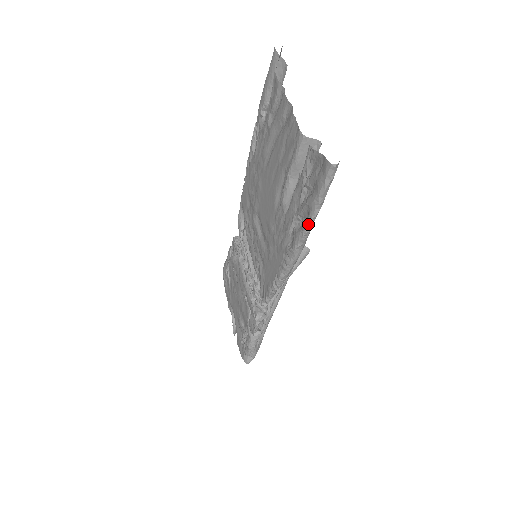
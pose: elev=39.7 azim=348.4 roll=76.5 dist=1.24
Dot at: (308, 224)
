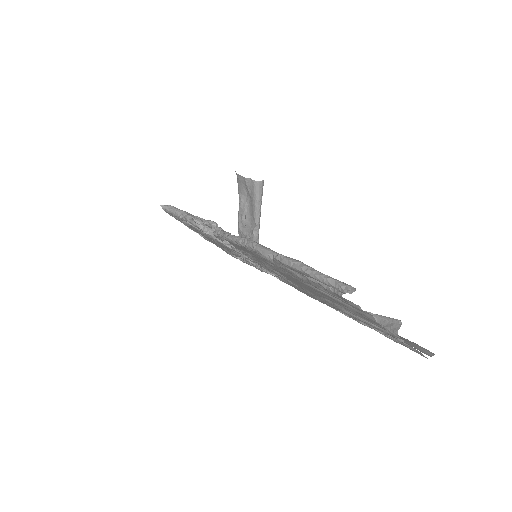
Dot at: occluded
